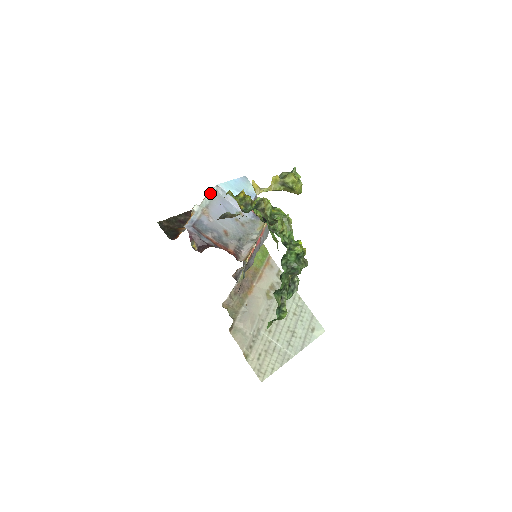
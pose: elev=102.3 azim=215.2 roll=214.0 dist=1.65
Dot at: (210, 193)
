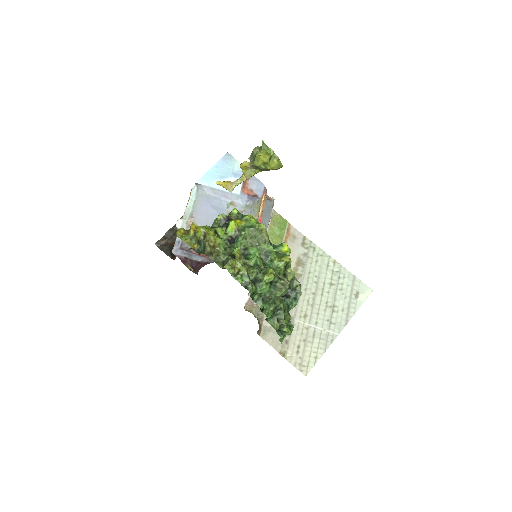
Dot at: (191, 196)
